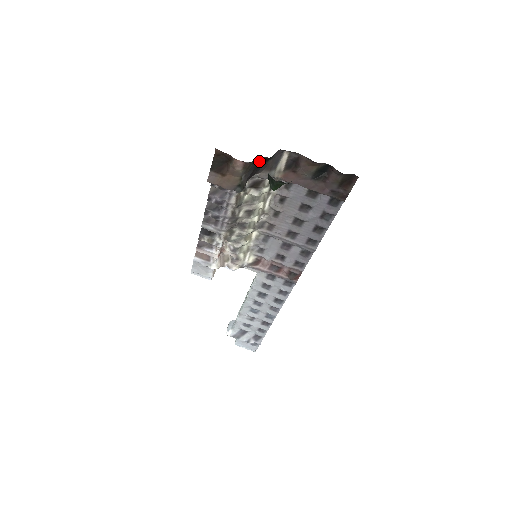
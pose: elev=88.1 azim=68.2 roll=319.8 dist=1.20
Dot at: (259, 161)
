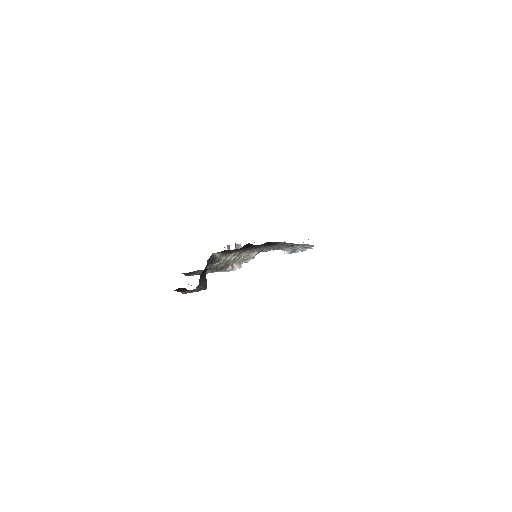
Dot at: (201, 275)
